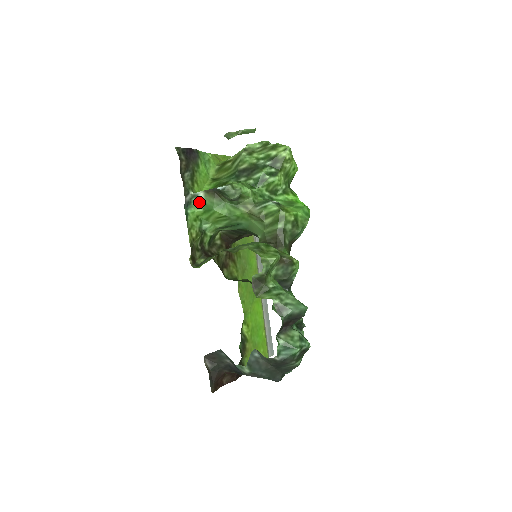
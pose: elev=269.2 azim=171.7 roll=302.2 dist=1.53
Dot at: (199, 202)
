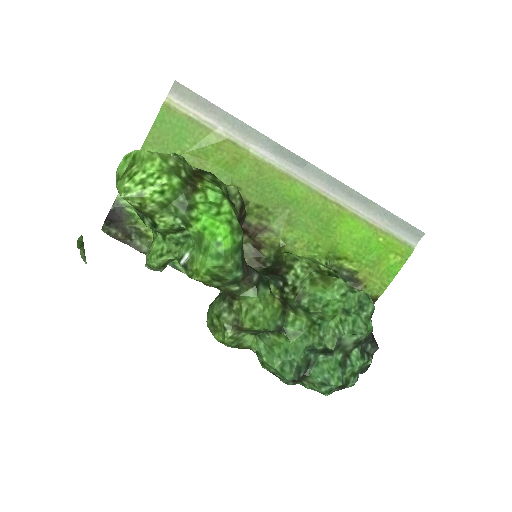
Dot at: occluded
